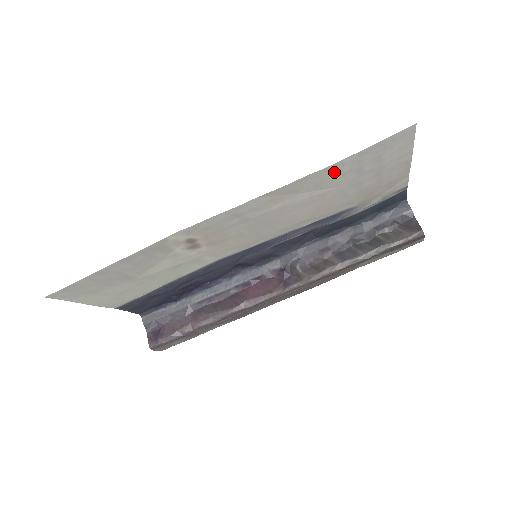
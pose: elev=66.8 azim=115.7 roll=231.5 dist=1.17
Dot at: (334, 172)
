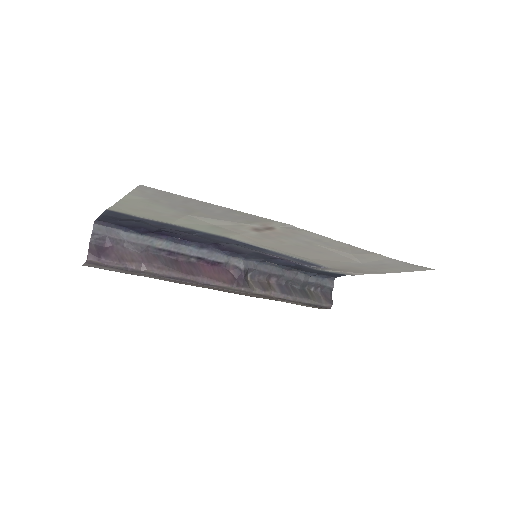
Dot at: (383, 260)
